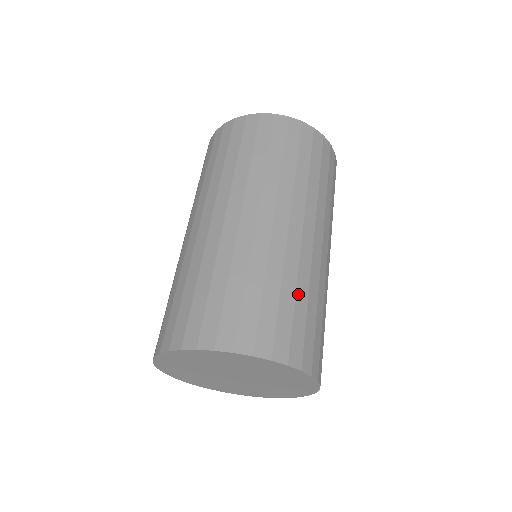
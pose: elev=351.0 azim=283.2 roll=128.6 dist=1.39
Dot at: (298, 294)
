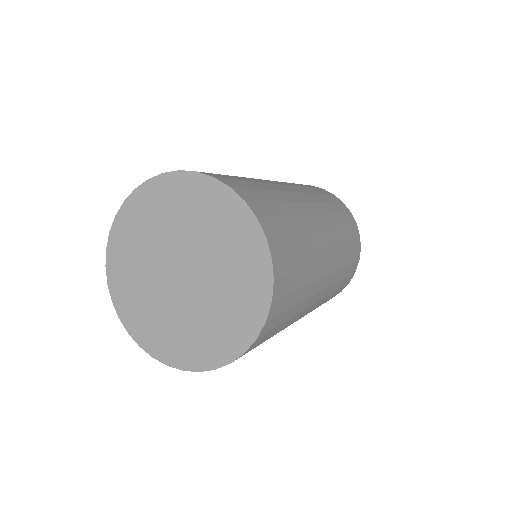
Dot at: occluded
